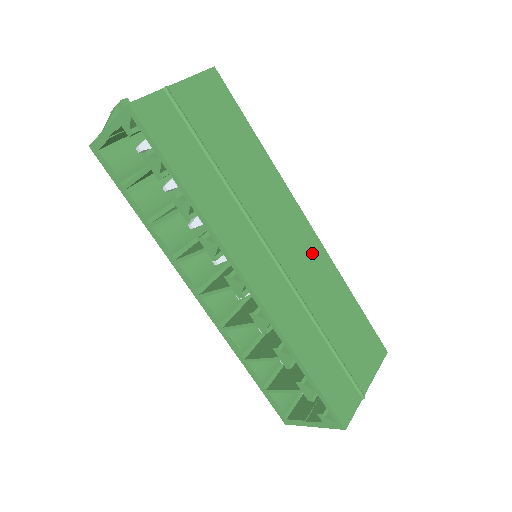
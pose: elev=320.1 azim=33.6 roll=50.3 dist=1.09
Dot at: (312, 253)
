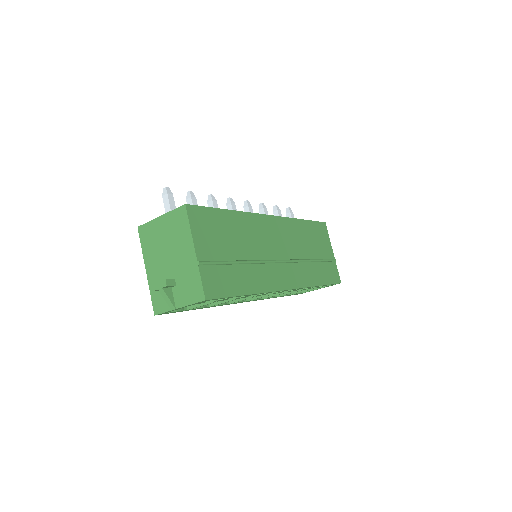
Dot at: (284, 229)
